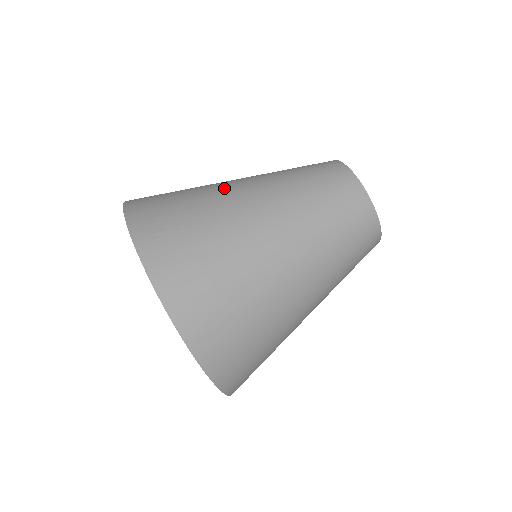
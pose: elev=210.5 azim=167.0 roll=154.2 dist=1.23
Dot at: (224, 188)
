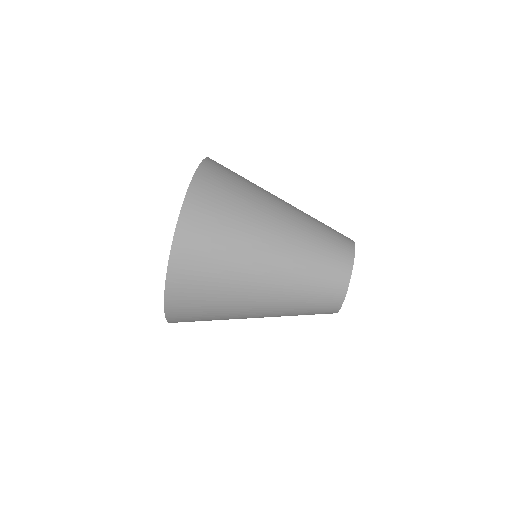
Dot at: (255, 257)
